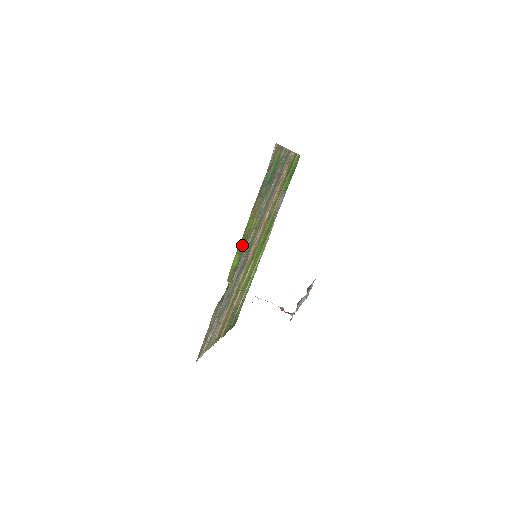
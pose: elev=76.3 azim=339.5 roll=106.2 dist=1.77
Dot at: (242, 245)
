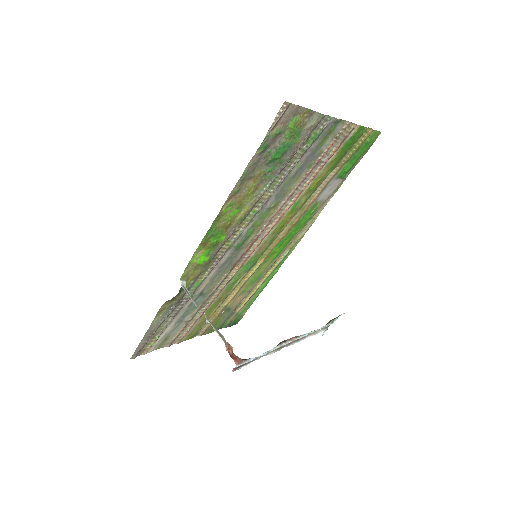
Dot at: (213, 239)
